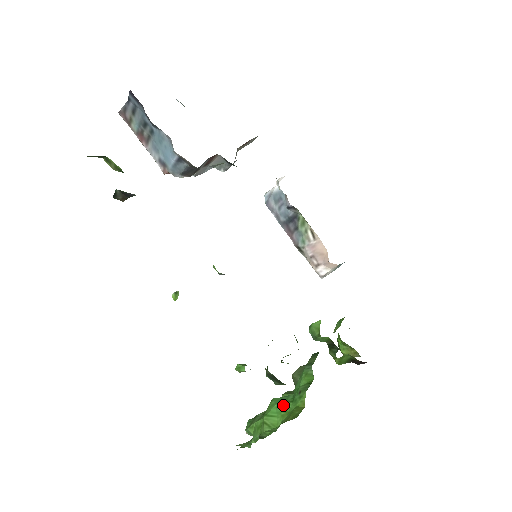
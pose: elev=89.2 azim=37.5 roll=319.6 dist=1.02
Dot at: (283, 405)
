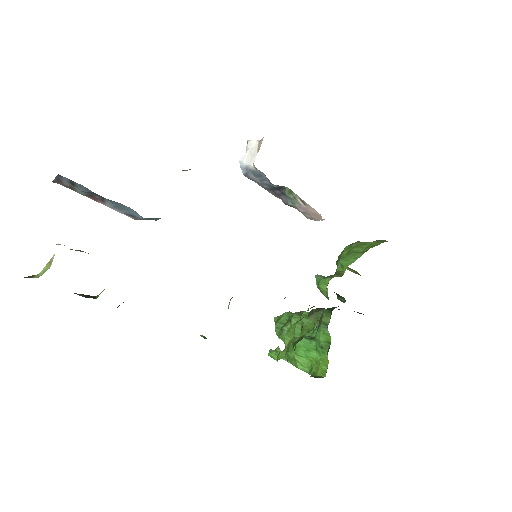
Dot at: (309, 351)
